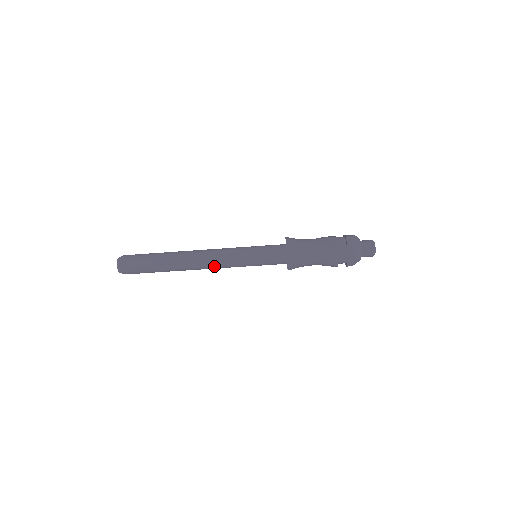
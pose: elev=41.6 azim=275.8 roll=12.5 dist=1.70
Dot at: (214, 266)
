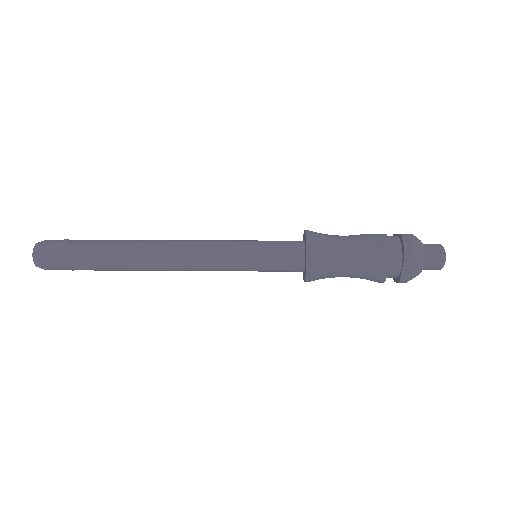
Dot at: (188, 267)
